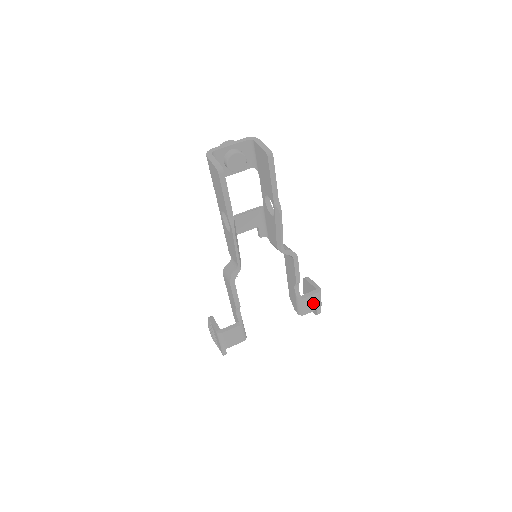
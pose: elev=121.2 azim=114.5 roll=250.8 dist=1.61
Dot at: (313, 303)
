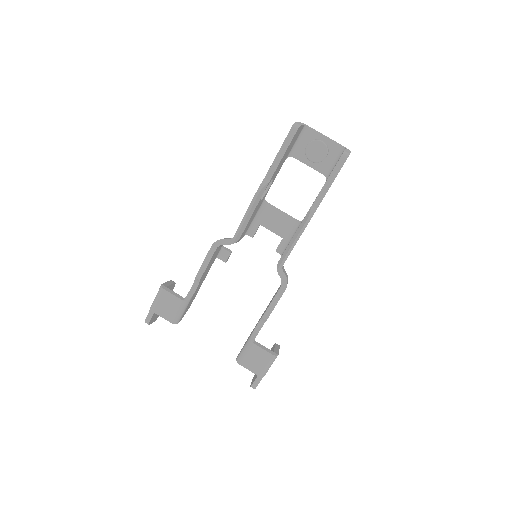
Dot at: (258, 361)
